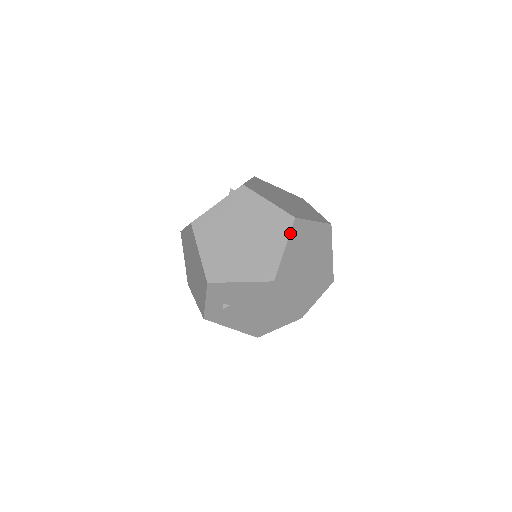
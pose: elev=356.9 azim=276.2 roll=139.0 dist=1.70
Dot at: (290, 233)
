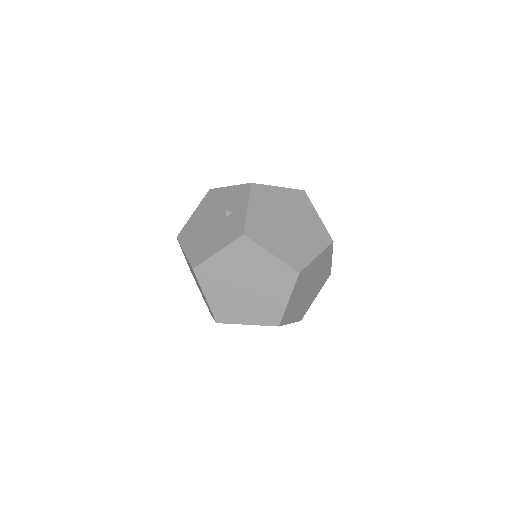
Dot at: (294, 287)
